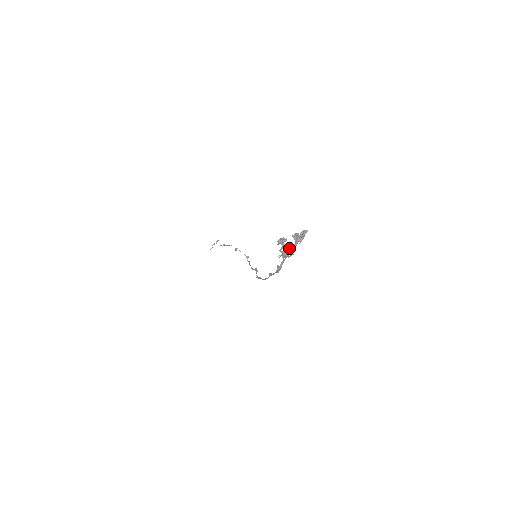
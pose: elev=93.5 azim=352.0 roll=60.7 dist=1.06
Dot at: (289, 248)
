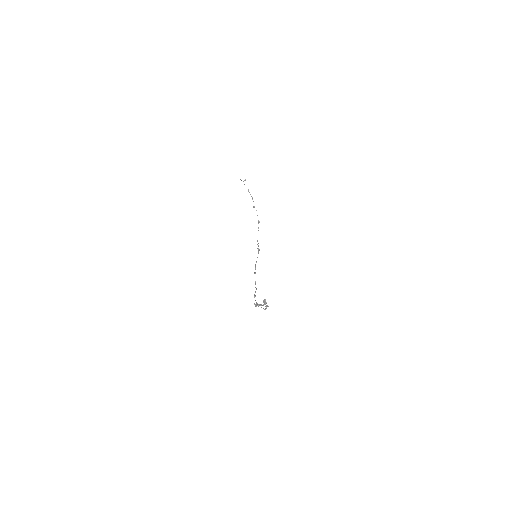
Dot at: occluded
